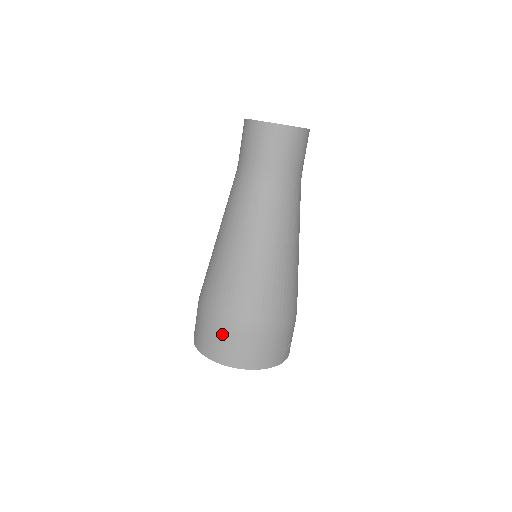
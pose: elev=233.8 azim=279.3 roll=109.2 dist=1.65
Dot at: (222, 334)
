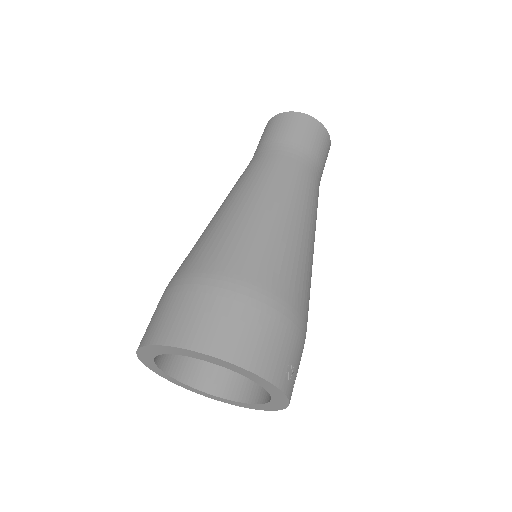
Dot at: (198, 299)
